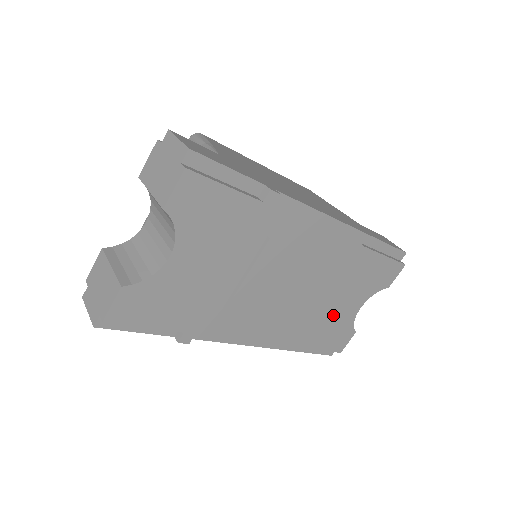
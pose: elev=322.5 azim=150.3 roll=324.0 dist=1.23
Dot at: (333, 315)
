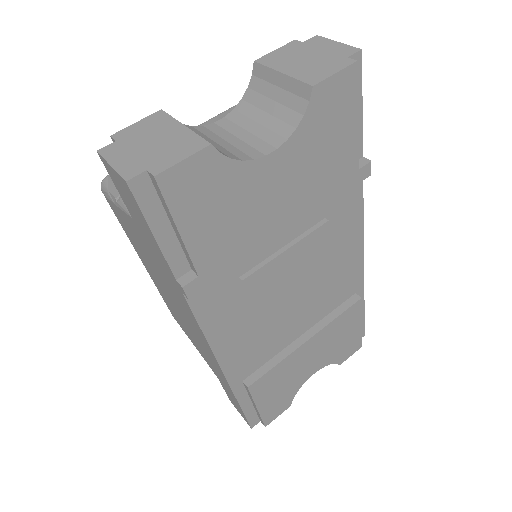
Dot at: (295, 367)
